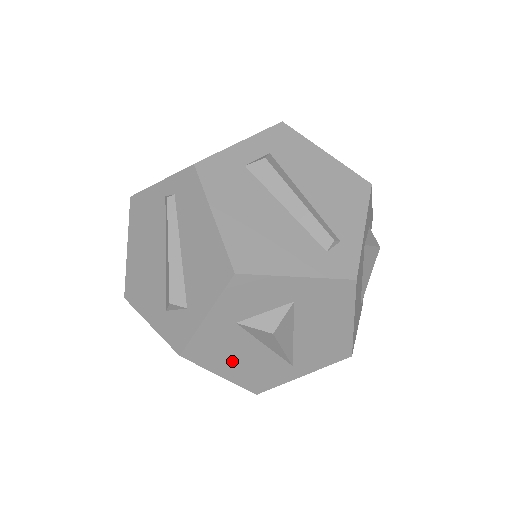
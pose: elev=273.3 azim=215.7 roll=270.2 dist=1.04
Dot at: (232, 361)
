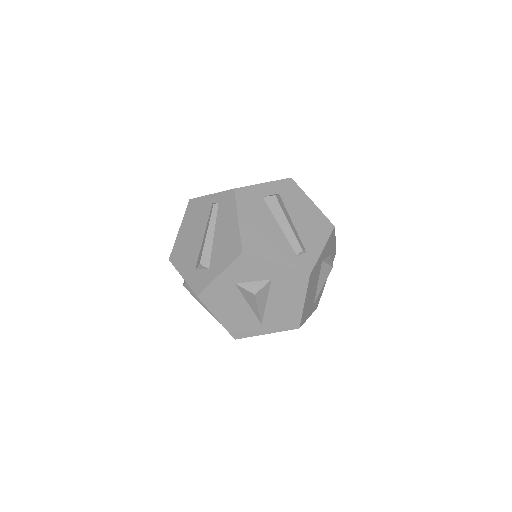
Dot at: (226, 310)
